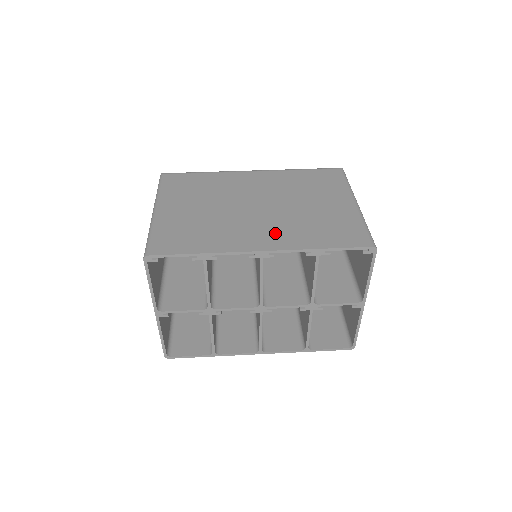
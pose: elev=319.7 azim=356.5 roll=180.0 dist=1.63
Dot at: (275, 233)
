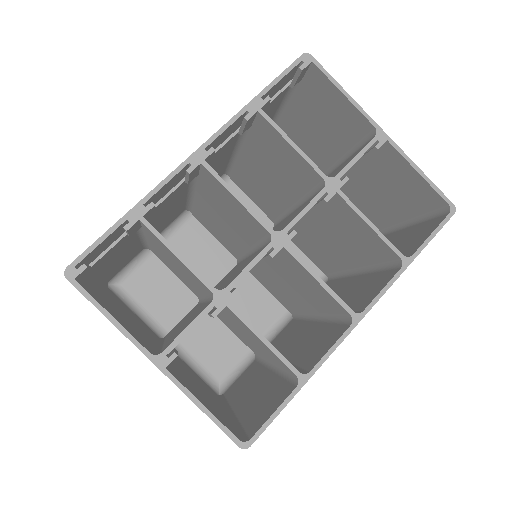
Dot at: occluded
